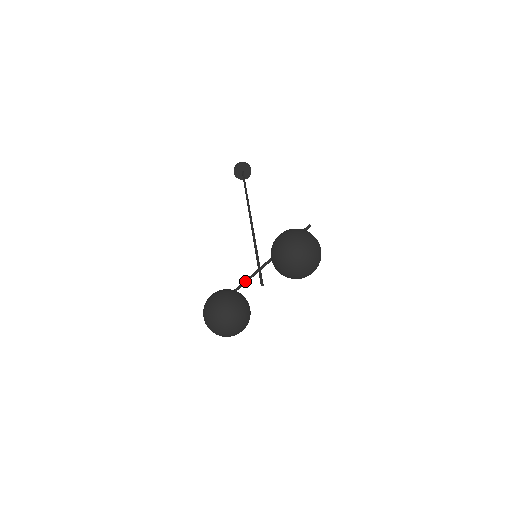
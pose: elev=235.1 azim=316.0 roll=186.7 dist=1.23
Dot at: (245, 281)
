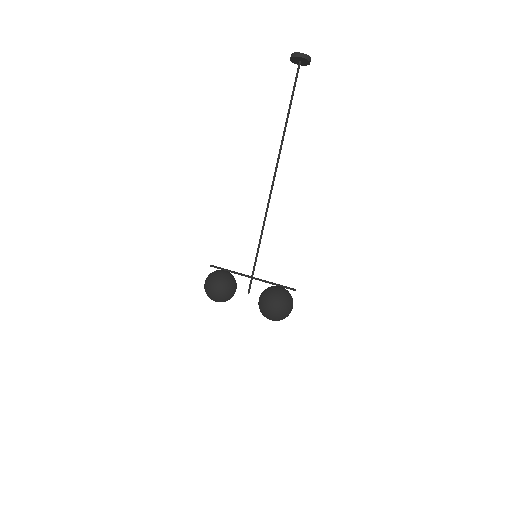
Dot at: occluded
